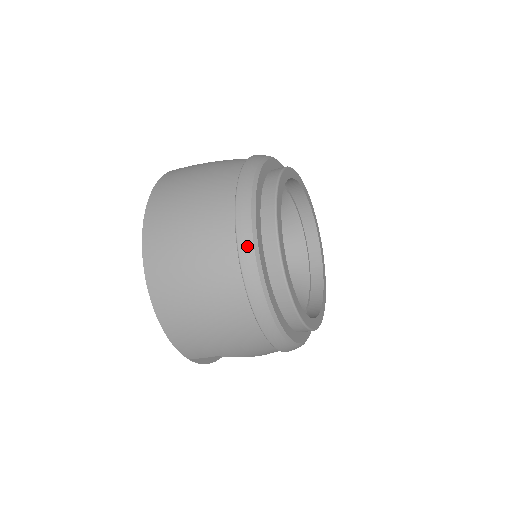
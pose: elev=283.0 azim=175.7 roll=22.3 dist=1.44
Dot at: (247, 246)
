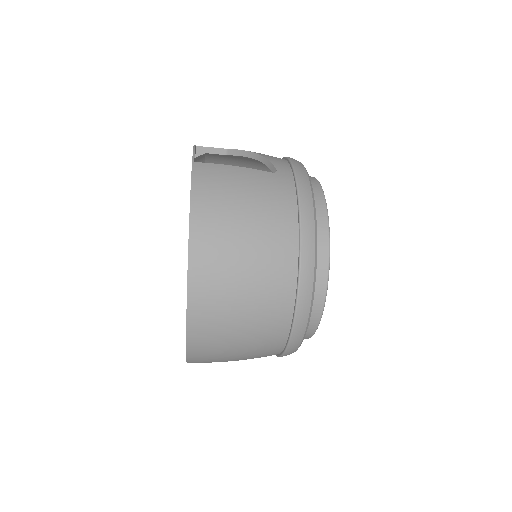
Dot at: (303, 321)
